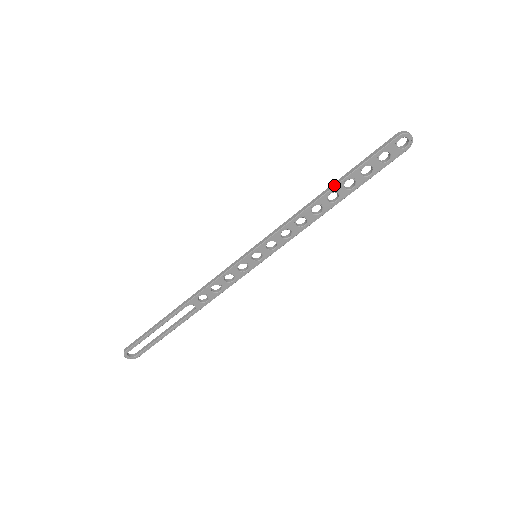
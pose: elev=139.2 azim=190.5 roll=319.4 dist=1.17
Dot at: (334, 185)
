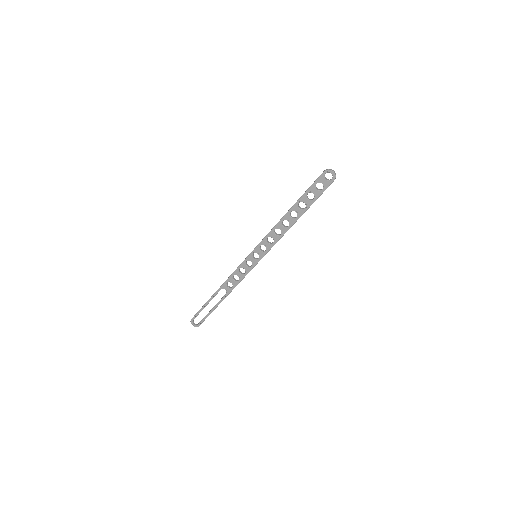
Dot at: (292, 206)
